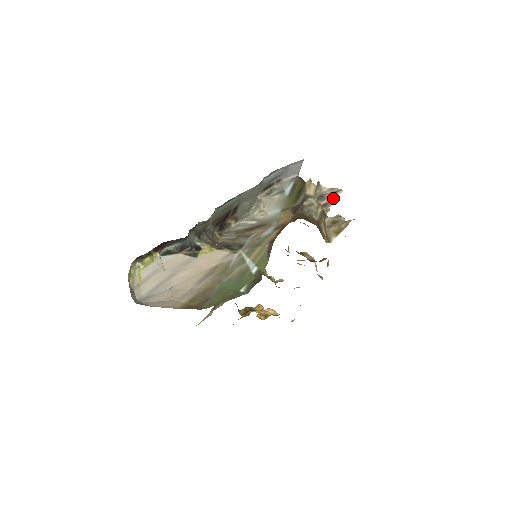
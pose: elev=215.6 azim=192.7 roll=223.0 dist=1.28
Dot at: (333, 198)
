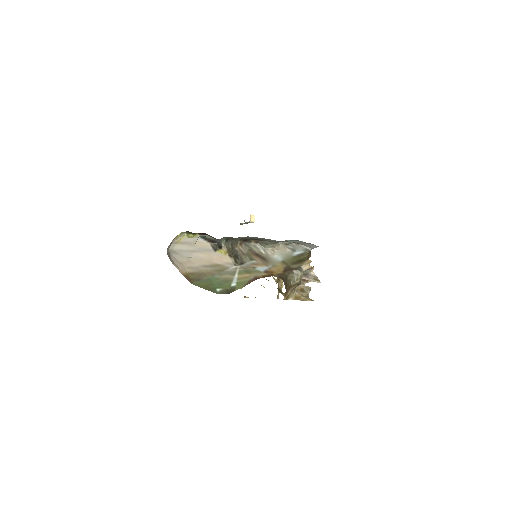
Dot at: (312, 281)
